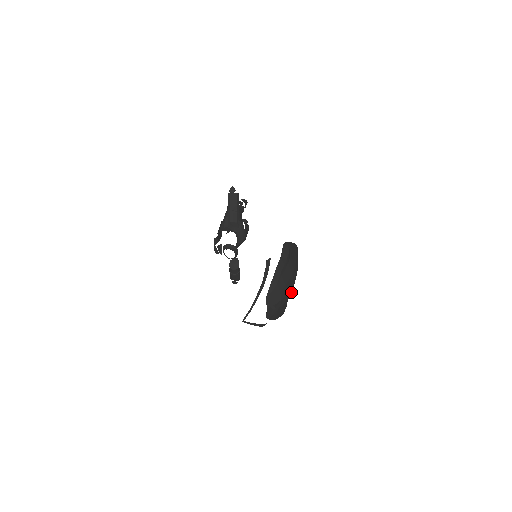
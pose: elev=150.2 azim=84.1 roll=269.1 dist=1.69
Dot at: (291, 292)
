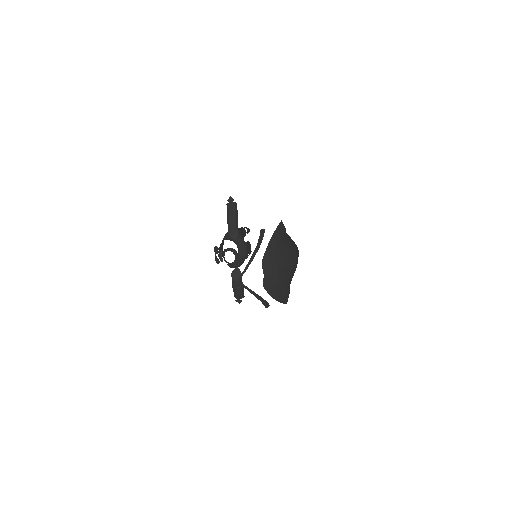
Dot at: (291, 273)
